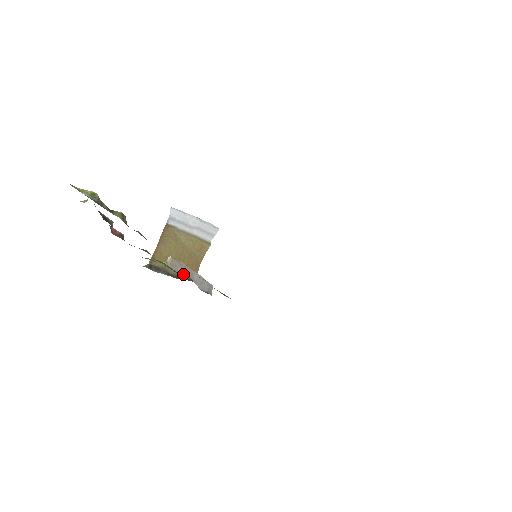
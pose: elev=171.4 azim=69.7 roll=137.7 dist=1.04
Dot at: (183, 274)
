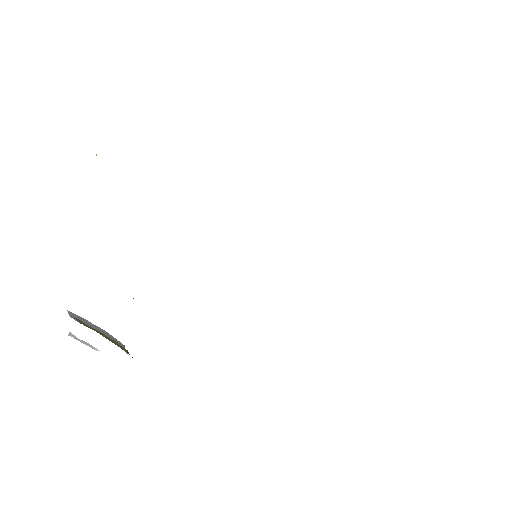
Dot at: occluded
